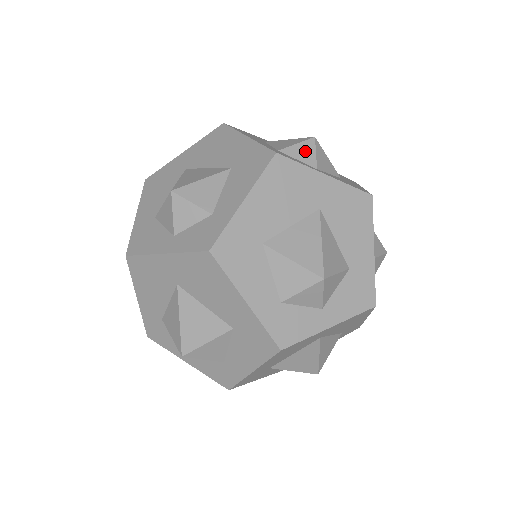
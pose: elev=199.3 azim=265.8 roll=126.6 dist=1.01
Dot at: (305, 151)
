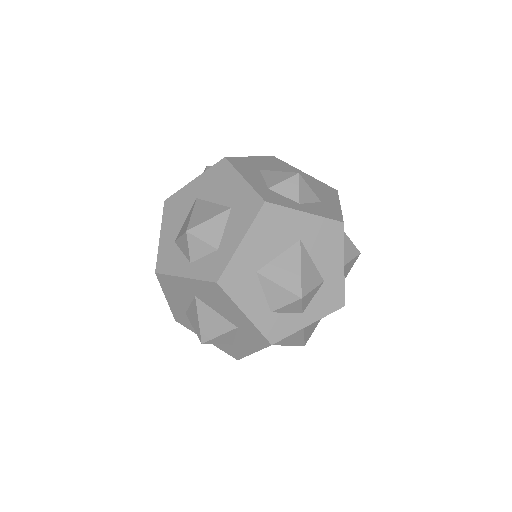
Dot at: (290, 187)
